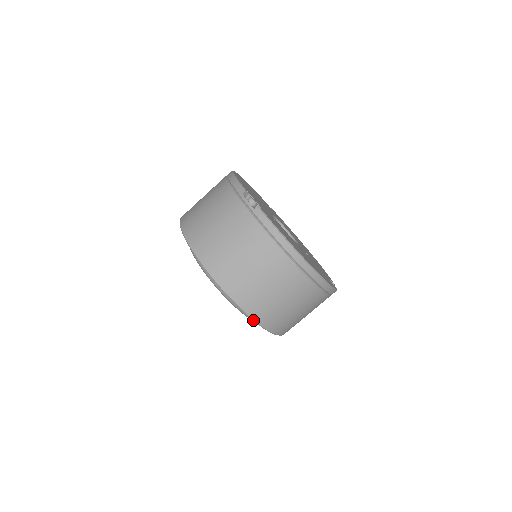
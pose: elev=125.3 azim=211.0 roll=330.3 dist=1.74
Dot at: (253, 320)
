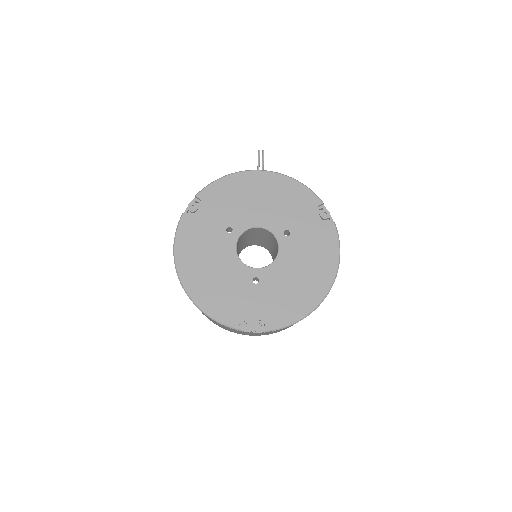
Dot at: occluded
